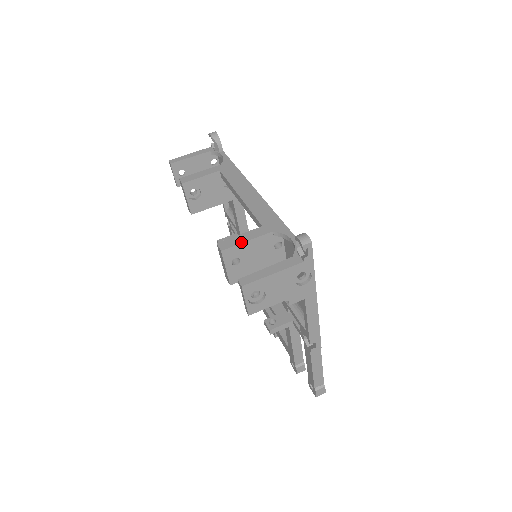
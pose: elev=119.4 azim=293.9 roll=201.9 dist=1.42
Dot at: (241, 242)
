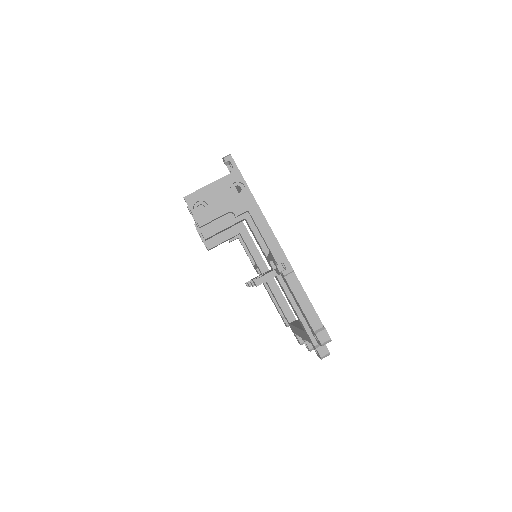
Dot at: occluded
